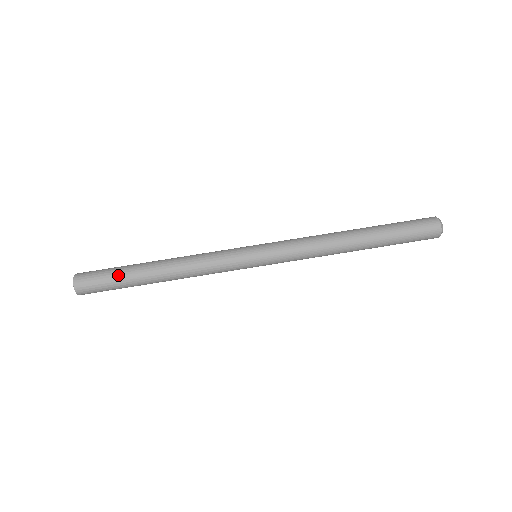
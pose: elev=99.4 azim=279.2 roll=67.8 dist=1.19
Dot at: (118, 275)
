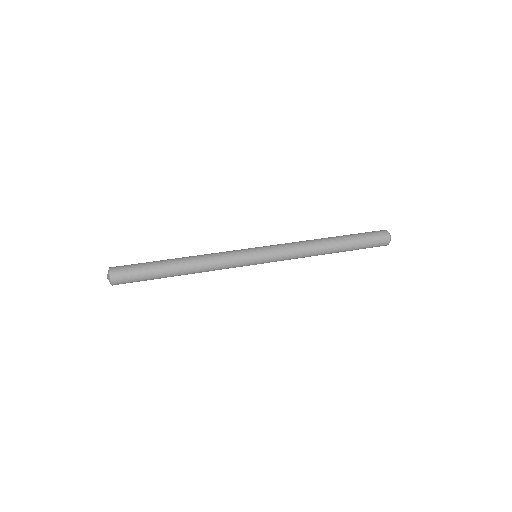
Dot at: (147, 267)
